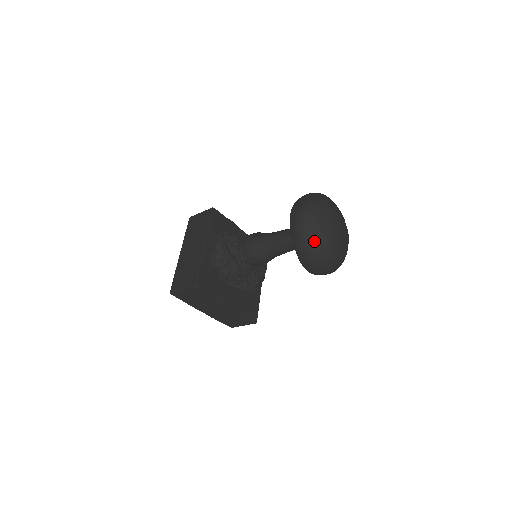
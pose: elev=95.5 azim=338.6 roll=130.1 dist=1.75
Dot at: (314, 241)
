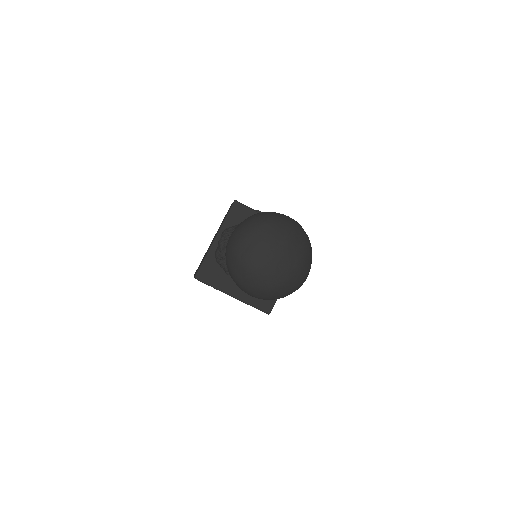
Dot at: (234, 271)
